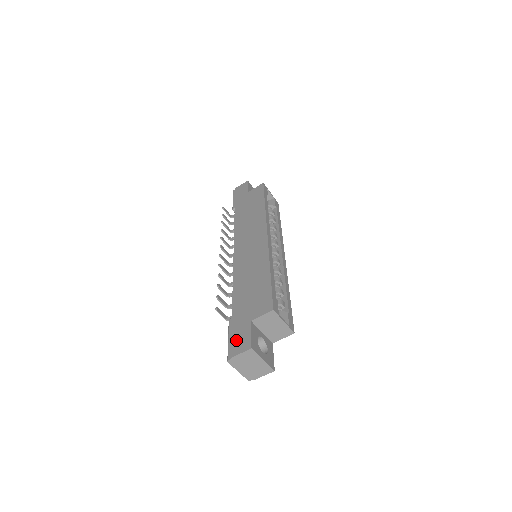
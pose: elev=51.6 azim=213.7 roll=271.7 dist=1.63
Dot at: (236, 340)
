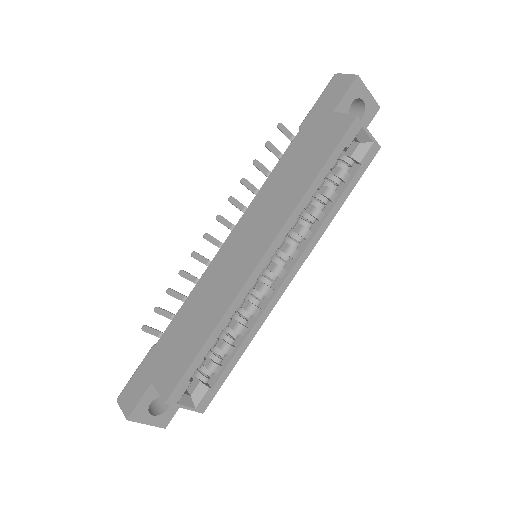
Dot at: (132, 387)
